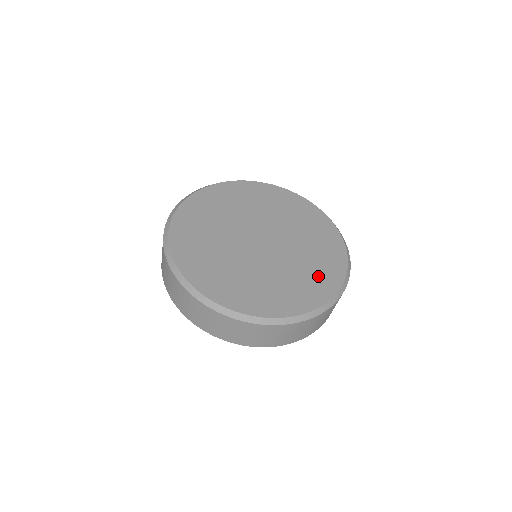
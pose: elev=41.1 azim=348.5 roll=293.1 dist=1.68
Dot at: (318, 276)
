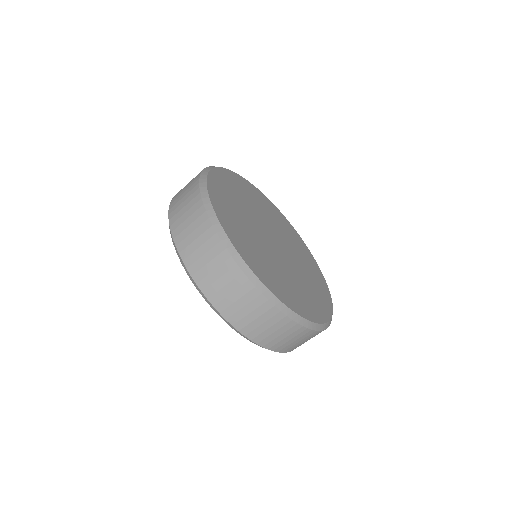
Dot at: (292, 293)
